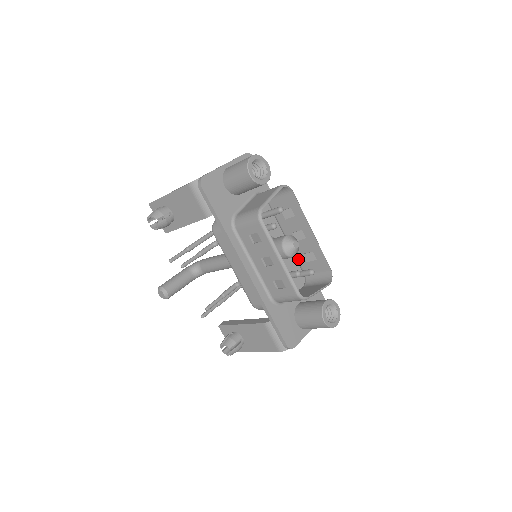
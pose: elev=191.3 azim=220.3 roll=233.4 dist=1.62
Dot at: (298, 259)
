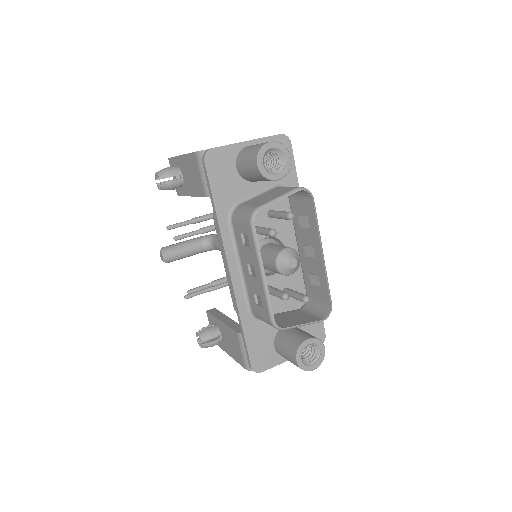
Dot at: (304, 276)
